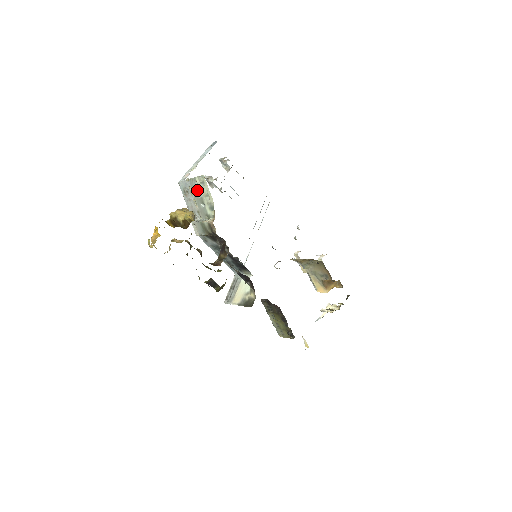
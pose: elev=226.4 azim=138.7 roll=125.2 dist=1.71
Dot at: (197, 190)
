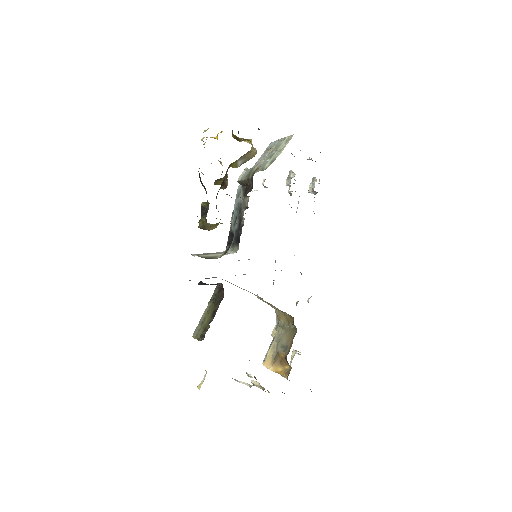
Dot at: (277, 147)
